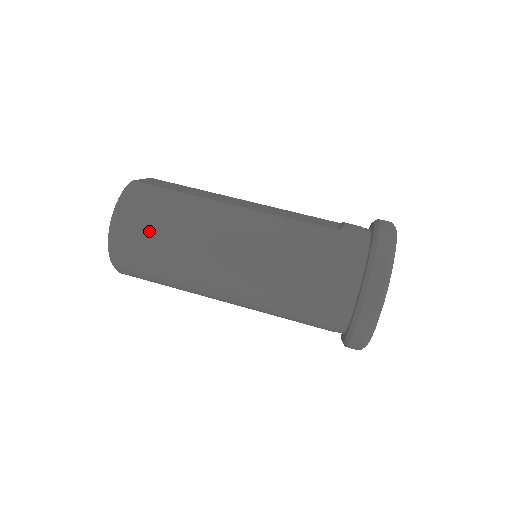
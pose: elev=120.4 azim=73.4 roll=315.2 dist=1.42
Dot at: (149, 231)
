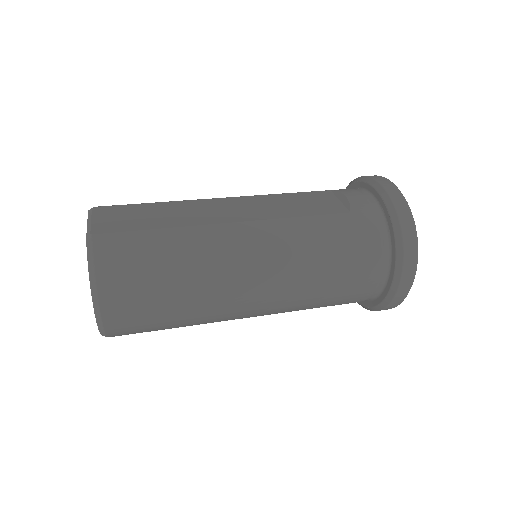
Dot at: (151, 295)
